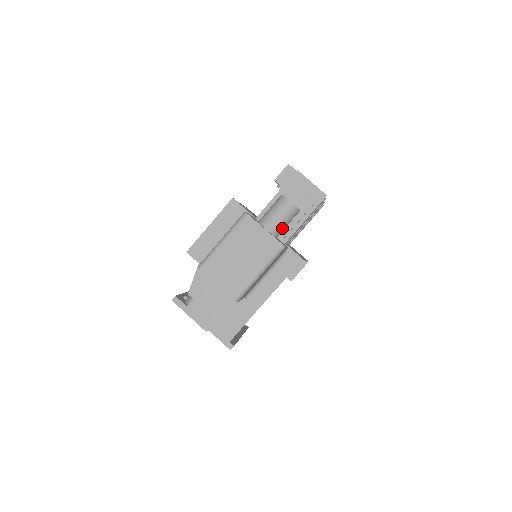
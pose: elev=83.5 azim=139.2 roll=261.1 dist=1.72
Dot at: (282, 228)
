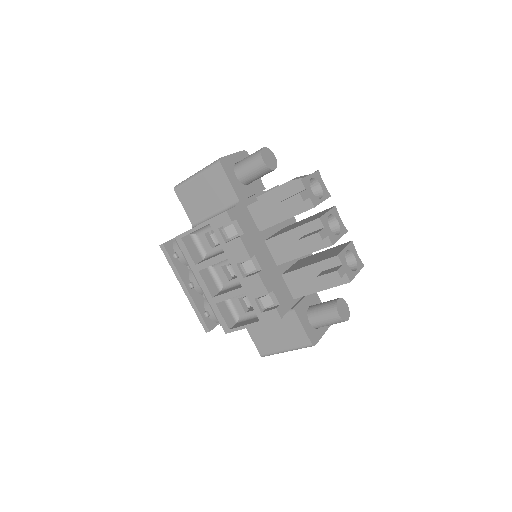
Dot at: occluded
